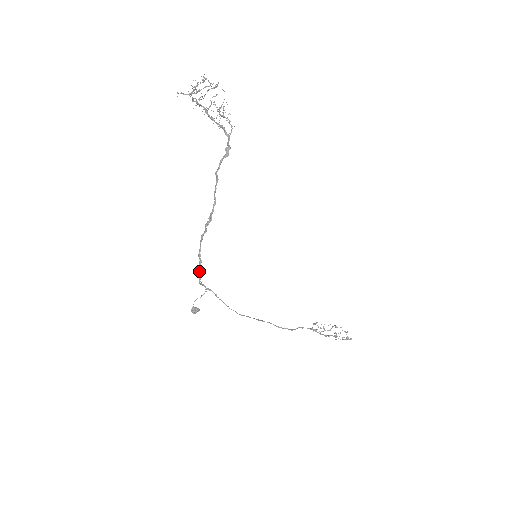
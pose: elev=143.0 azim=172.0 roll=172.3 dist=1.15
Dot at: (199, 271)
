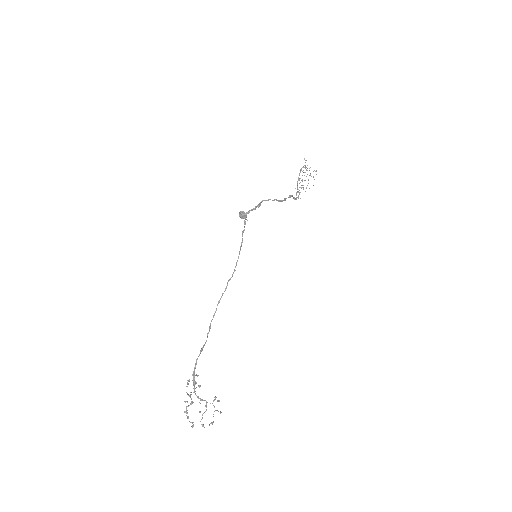
Dot at: (255, 207)
